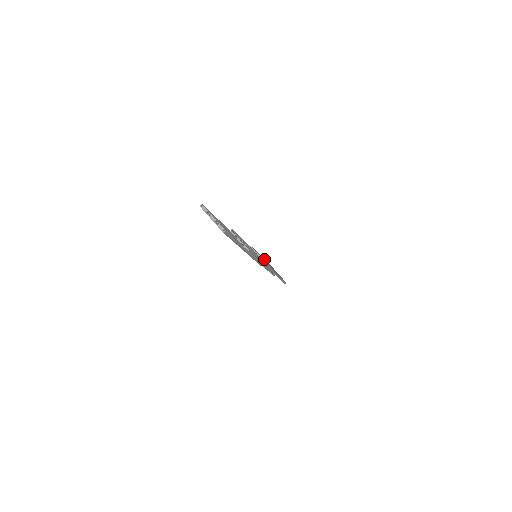
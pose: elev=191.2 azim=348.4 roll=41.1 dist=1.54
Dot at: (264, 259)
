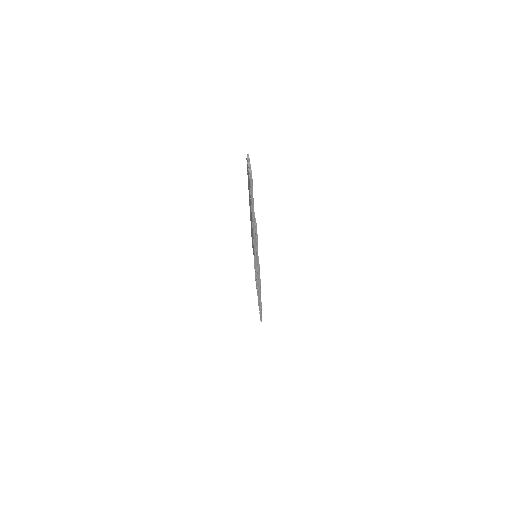
Dot at: occluded
